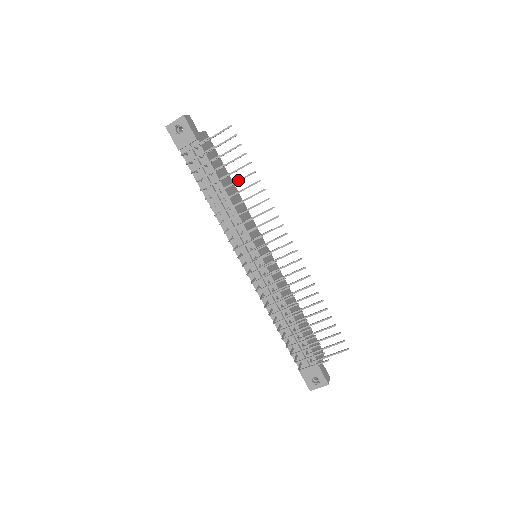
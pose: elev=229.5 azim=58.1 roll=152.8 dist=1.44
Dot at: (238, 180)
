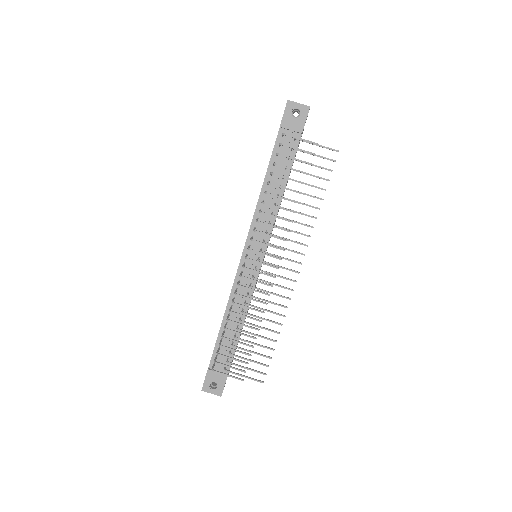
Dot at: (304, 193)
